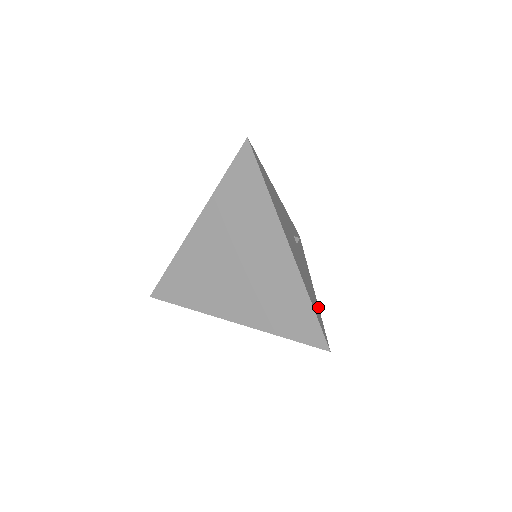
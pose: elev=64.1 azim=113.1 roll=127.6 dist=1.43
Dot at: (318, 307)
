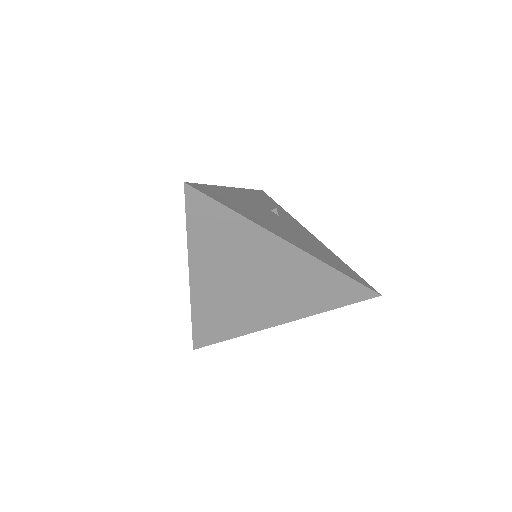
Dot at: (338, 258)
